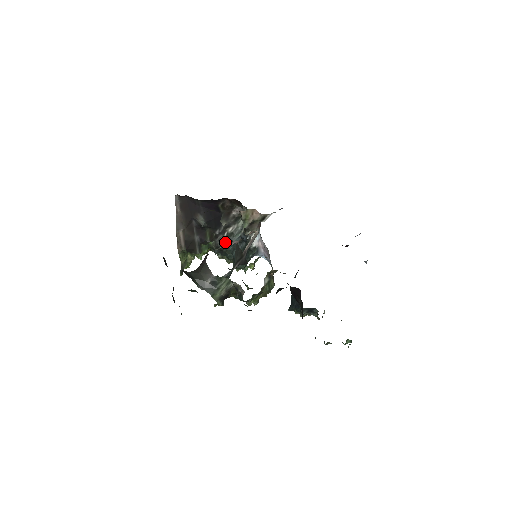
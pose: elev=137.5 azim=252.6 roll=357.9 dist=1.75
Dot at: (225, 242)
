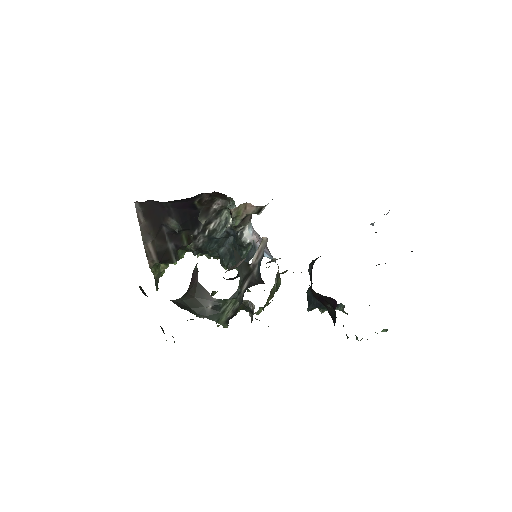
Dot at: (207, 241)
